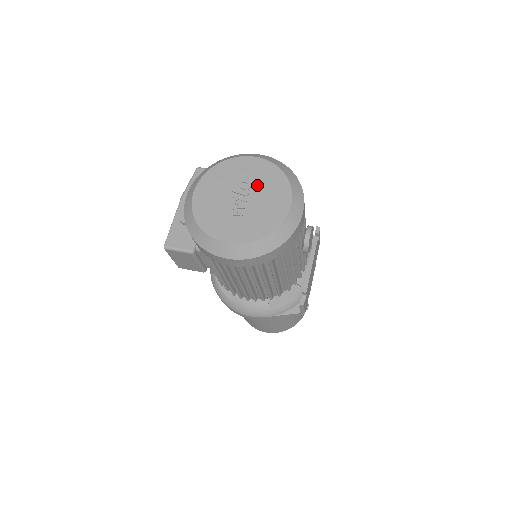
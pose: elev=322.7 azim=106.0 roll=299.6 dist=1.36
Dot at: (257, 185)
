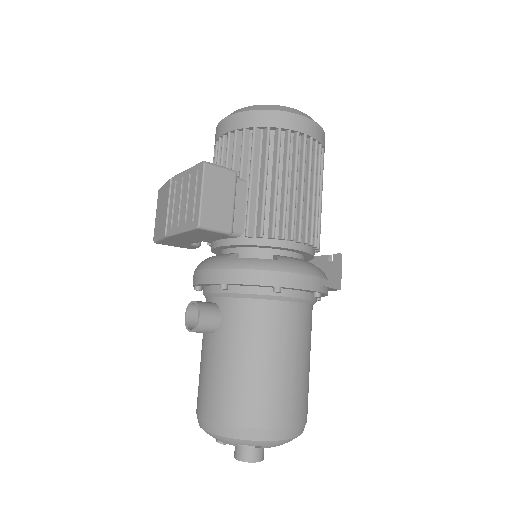
Dot at: occluded
